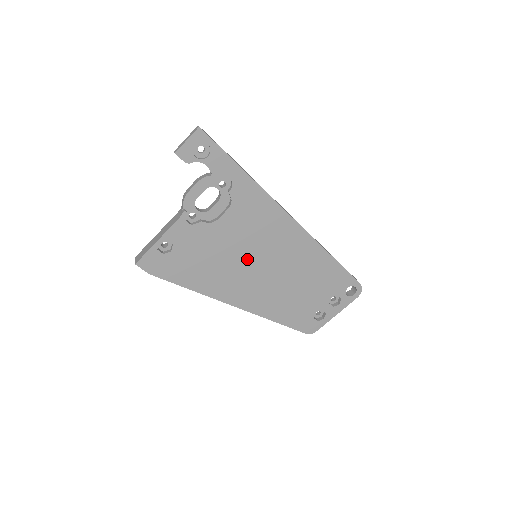
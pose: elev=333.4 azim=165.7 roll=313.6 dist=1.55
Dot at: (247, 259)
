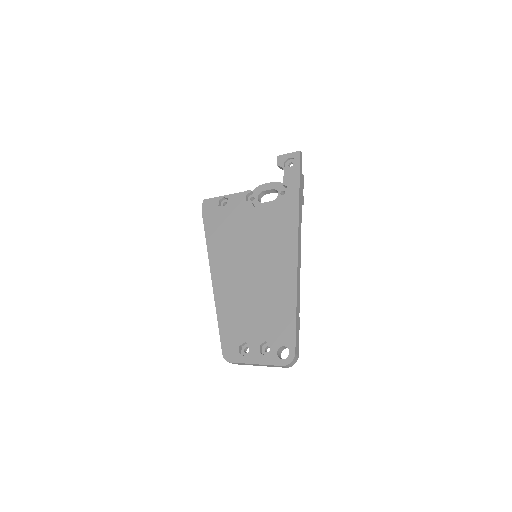
Dot at: (249, 249)
